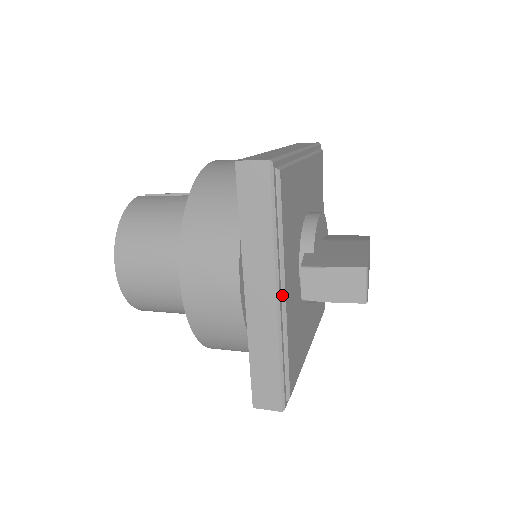
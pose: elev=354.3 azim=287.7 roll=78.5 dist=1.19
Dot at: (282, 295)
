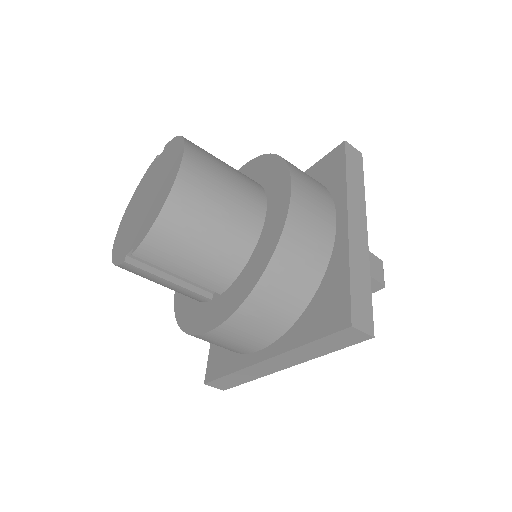
Dot at: occluded
